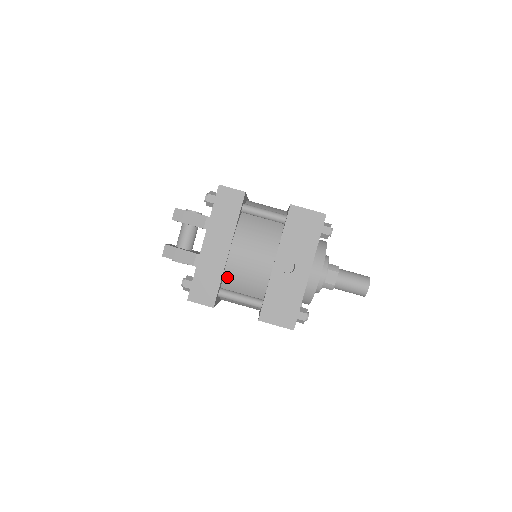
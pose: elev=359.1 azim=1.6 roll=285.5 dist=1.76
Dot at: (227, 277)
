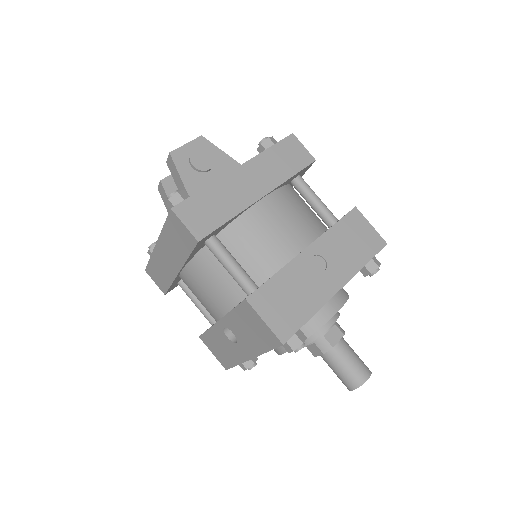
Dot at: occluded
